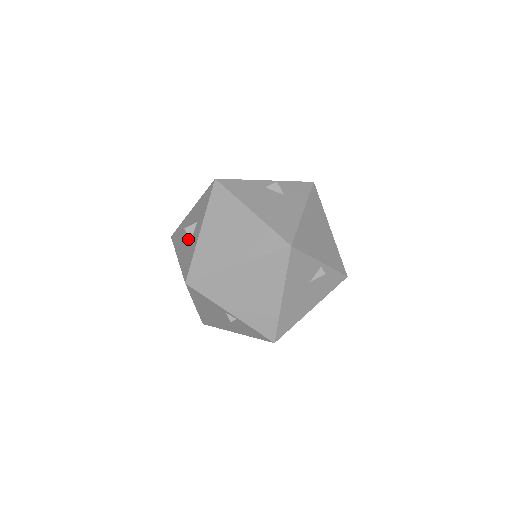
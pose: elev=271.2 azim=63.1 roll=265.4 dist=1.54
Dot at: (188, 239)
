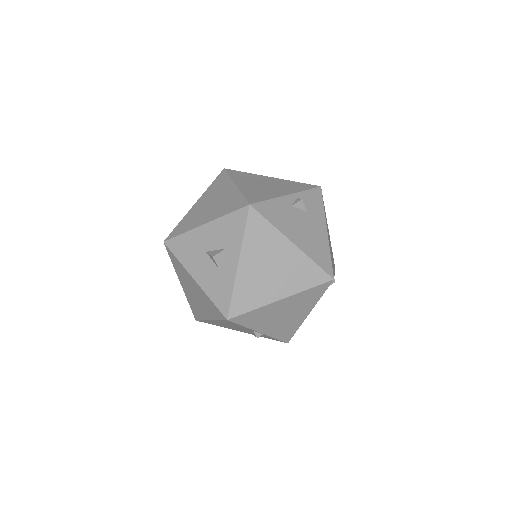
Dot at: (212, 264)
